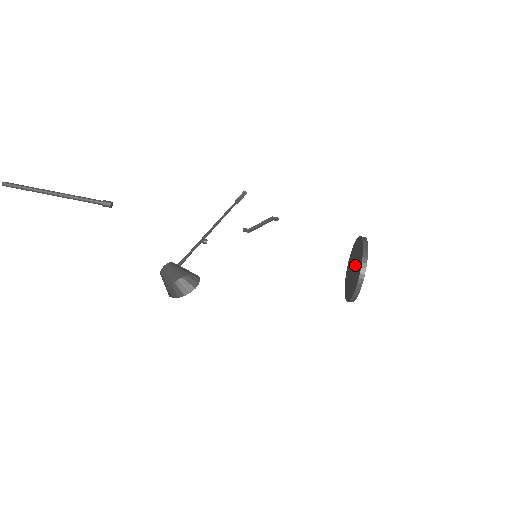
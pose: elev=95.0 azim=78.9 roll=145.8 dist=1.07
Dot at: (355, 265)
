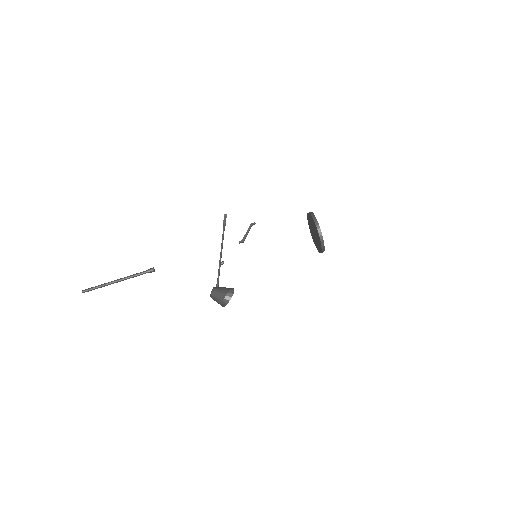
Dot at: (314, 232)
